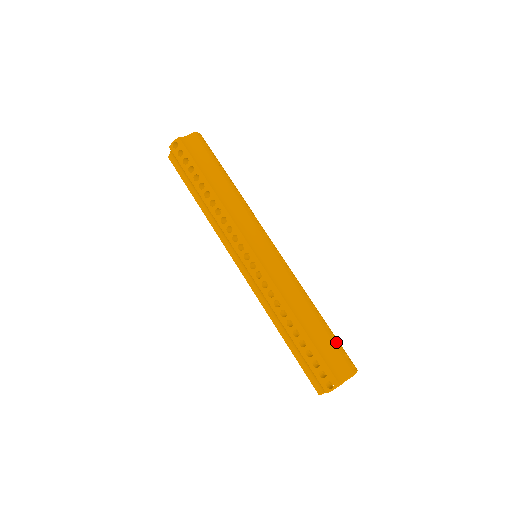
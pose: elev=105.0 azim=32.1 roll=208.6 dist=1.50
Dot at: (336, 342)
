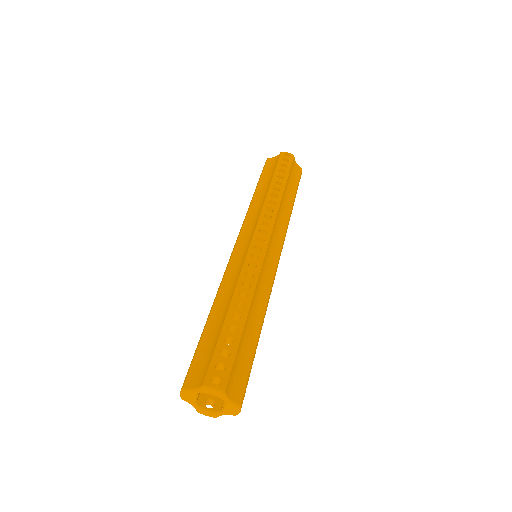
Dot at: occluded
